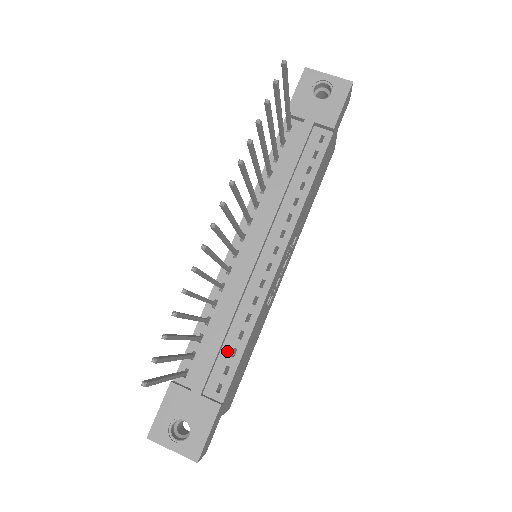
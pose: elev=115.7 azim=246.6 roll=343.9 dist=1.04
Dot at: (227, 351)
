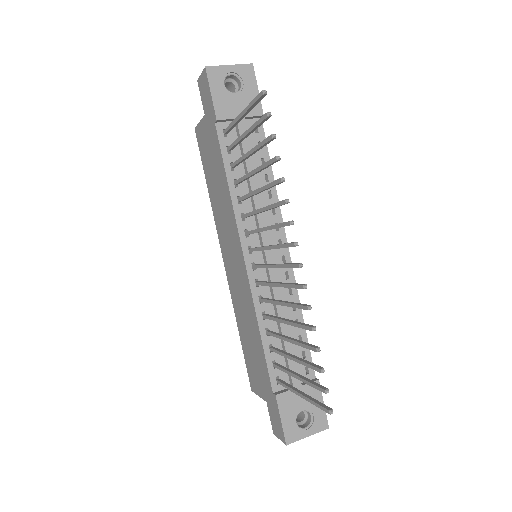
Dot at: occluded
